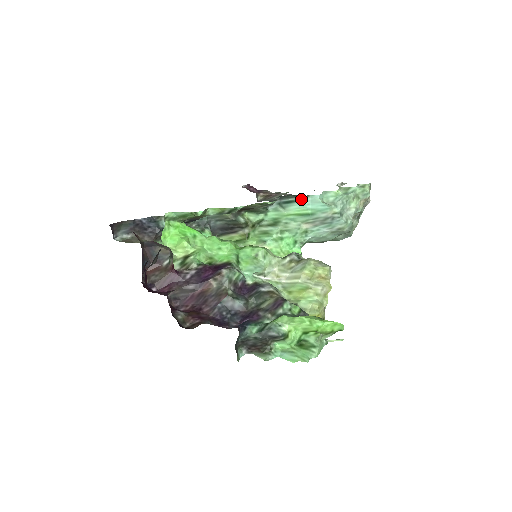
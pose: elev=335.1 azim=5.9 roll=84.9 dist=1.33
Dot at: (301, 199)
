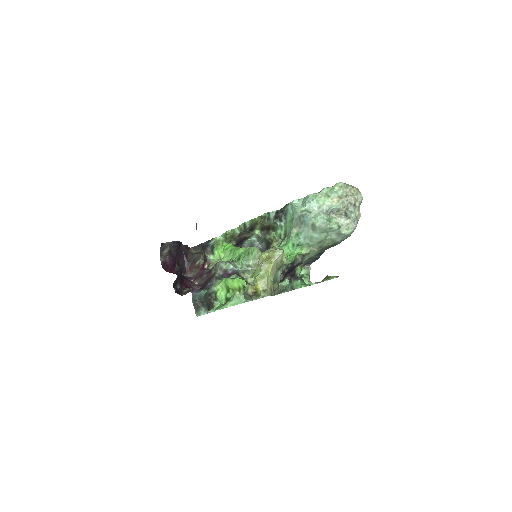
Dot at: (287, 208)
